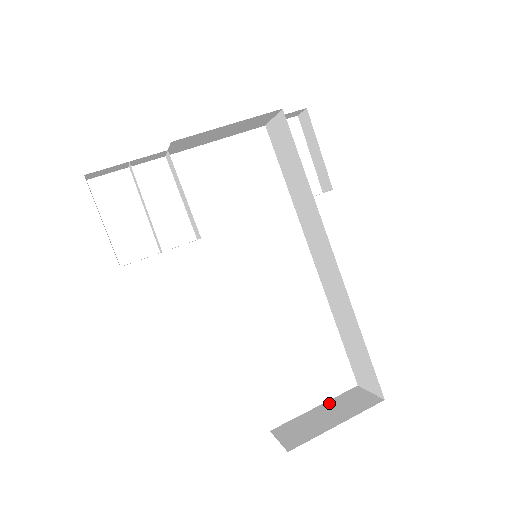
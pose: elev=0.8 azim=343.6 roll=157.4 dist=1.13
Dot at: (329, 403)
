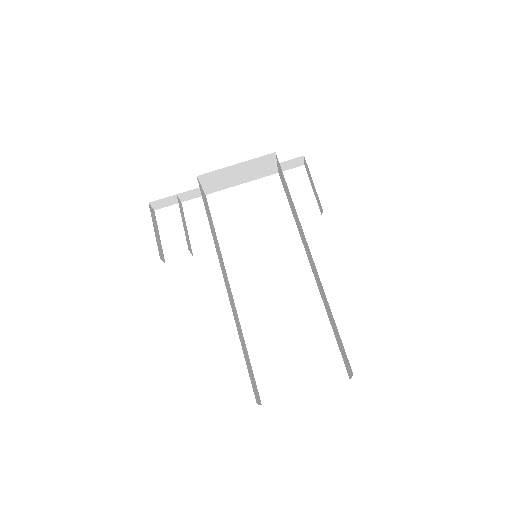
Dot at: occluded
